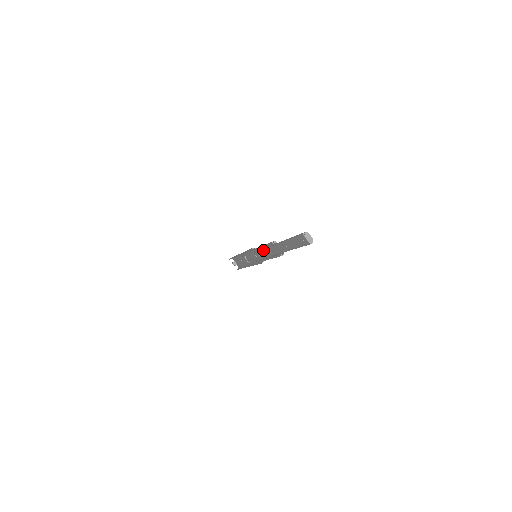
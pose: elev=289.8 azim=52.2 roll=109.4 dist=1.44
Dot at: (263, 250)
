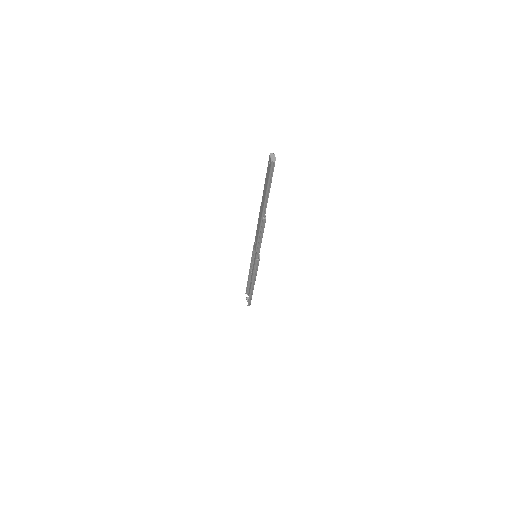
Dot at: (257, 229)
